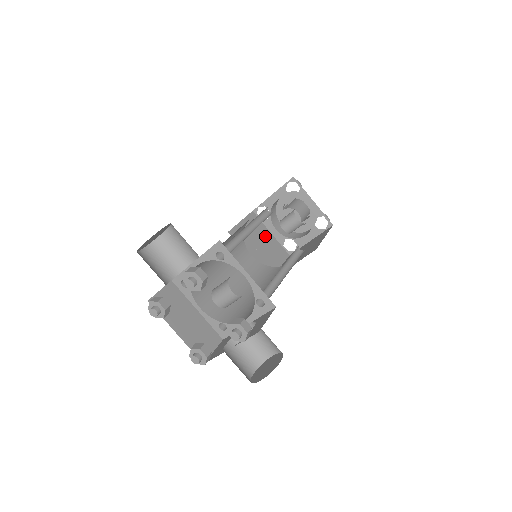
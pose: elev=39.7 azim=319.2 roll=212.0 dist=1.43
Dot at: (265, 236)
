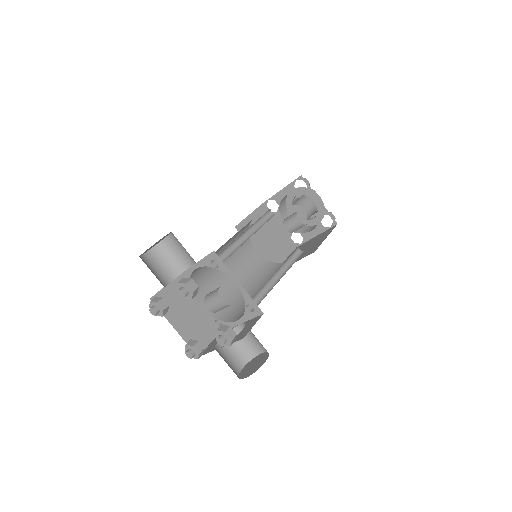
Dot at: (273, 229)
